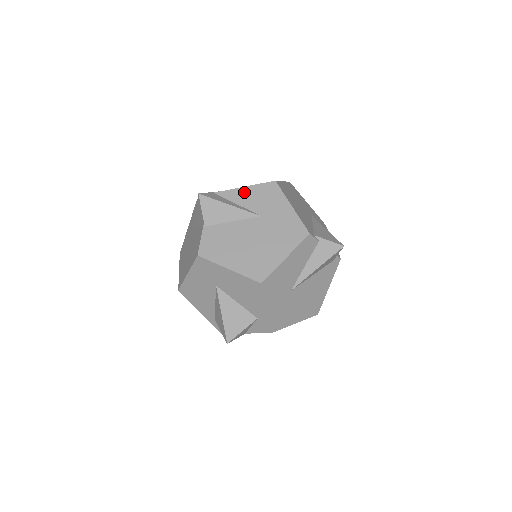
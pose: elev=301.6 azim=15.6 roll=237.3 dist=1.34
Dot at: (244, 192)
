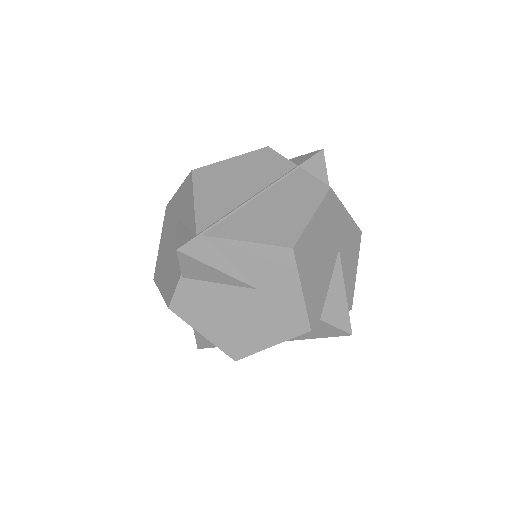
Dot at: (244, 250)
